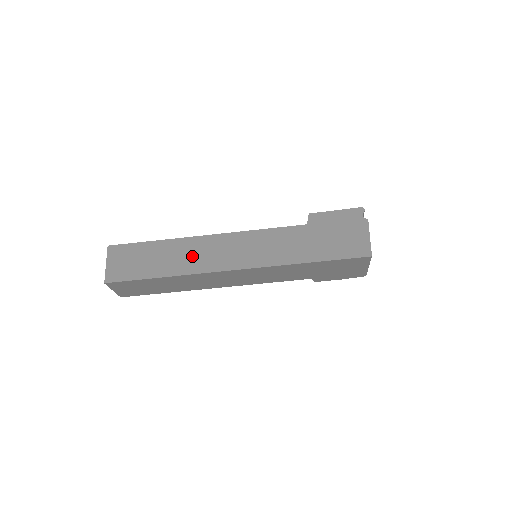
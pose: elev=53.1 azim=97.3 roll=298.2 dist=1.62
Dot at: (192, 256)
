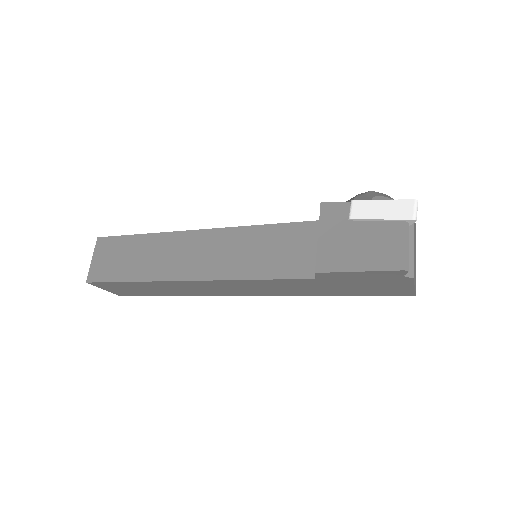
Dot at: (186, 290)
